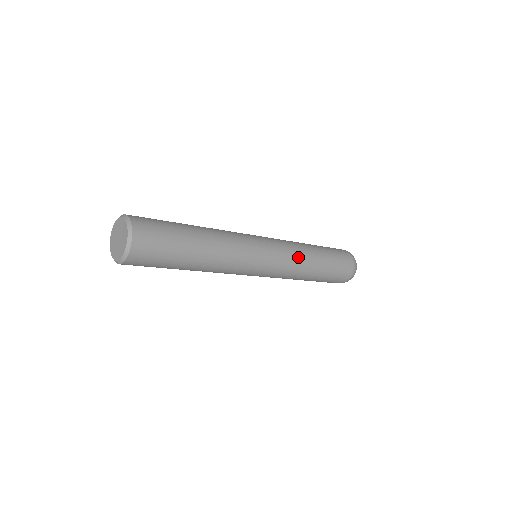
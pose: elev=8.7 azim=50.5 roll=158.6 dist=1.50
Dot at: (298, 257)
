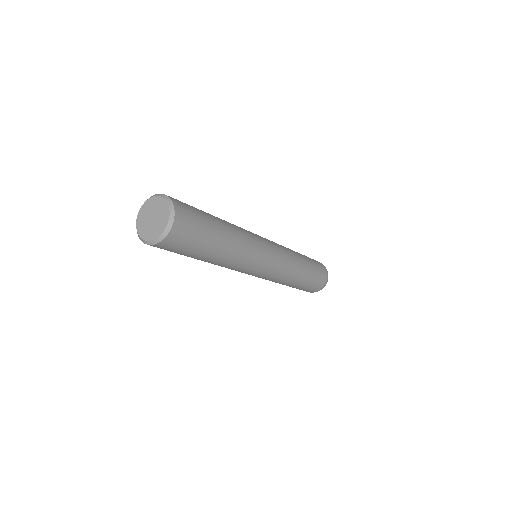
Dot at: (290, 254)
